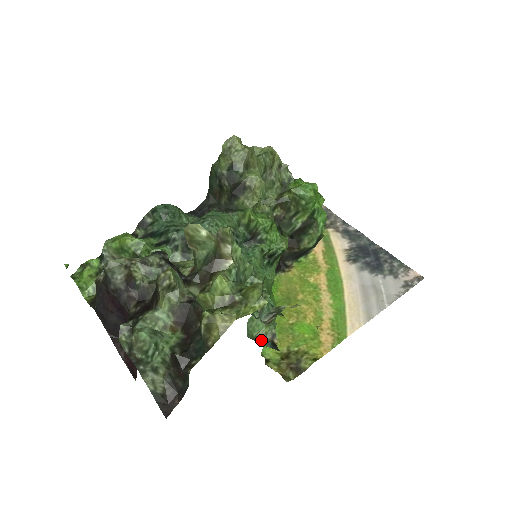
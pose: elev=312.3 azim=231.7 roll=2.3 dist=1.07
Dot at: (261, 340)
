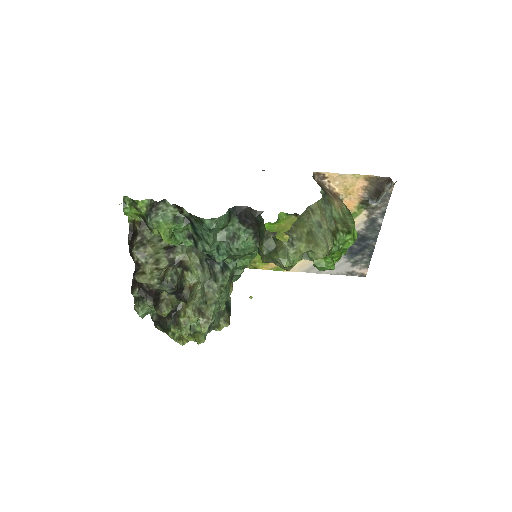
Dot at: occluded
